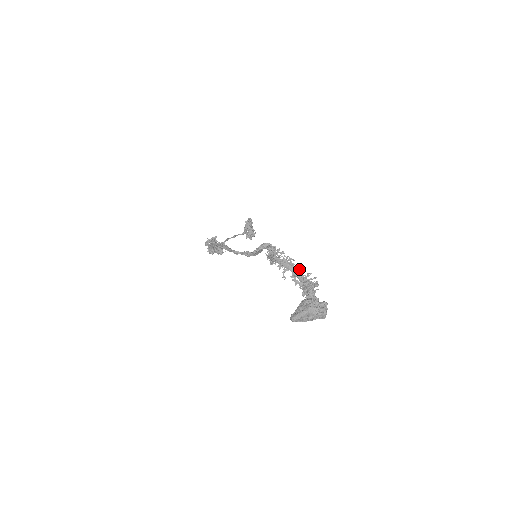
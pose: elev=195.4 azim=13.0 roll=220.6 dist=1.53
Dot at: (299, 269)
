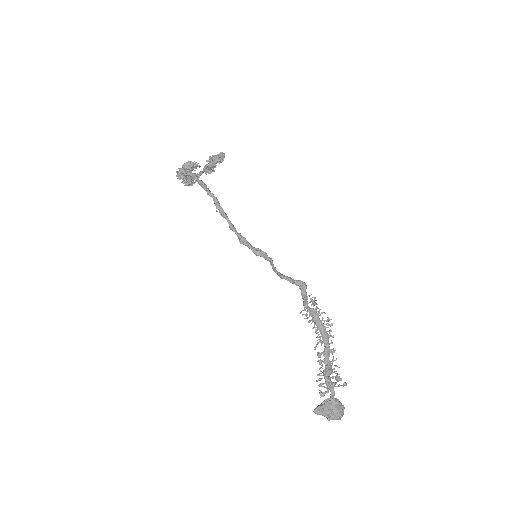
Dot at: (334, 352)
